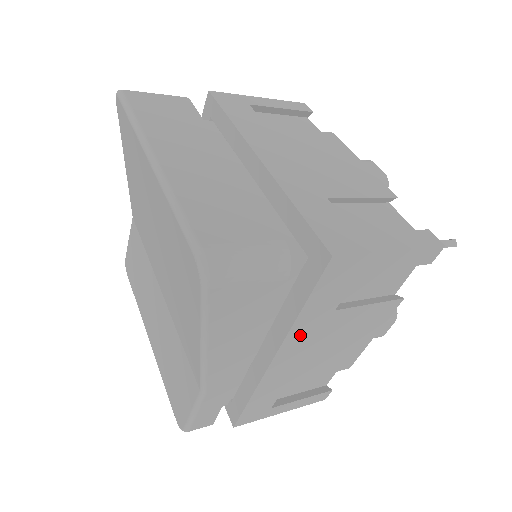
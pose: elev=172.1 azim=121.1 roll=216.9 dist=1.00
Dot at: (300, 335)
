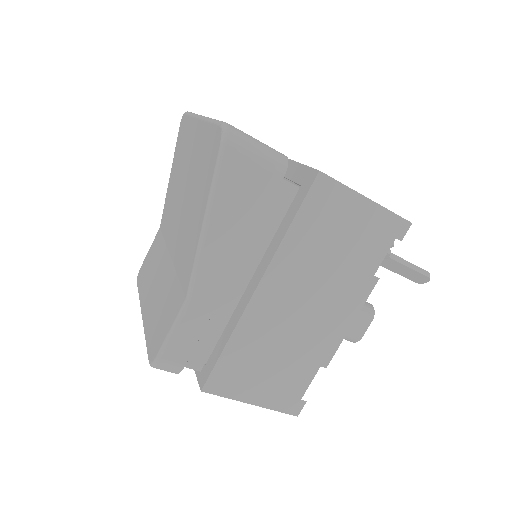
Dot at: (285, 266)
